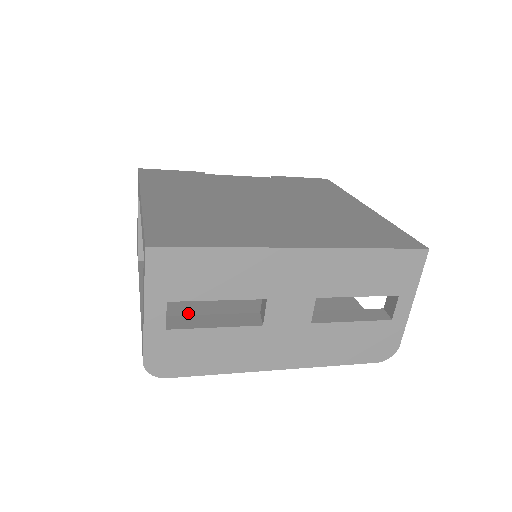
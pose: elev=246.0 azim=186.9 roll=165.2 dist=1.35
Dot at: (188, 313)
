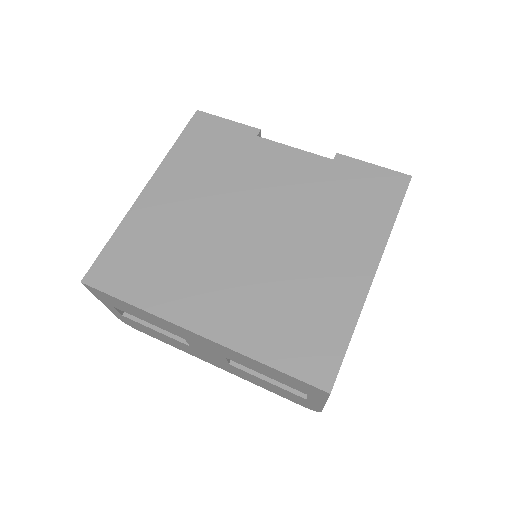
Dot at: occluded
